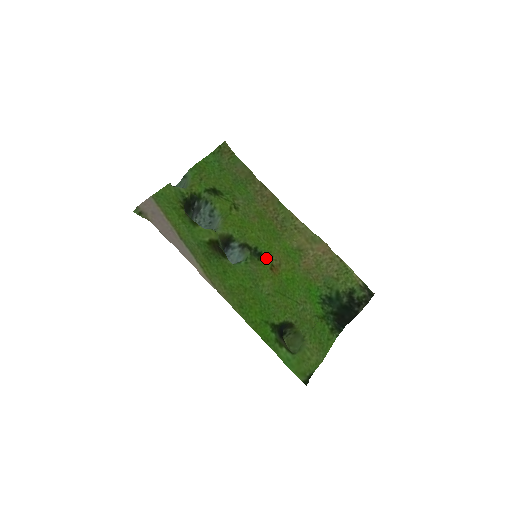
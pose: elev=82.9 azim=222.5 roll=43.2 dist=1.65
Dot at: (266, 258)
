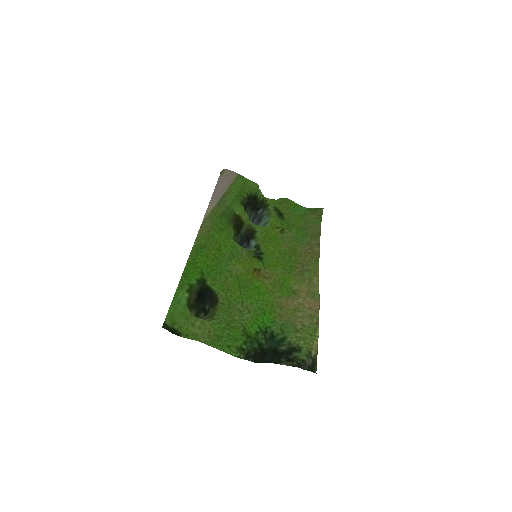
Dot at: (261, 263)
